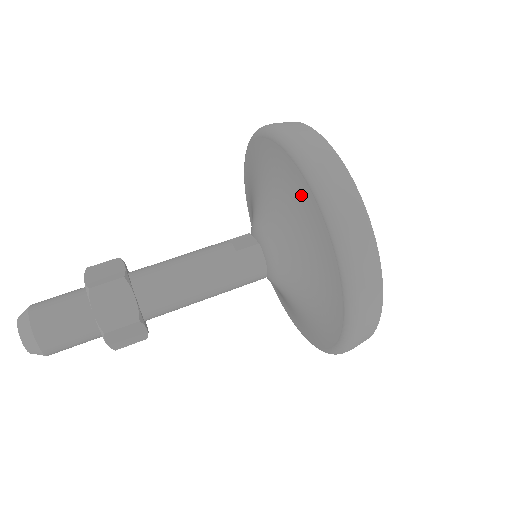
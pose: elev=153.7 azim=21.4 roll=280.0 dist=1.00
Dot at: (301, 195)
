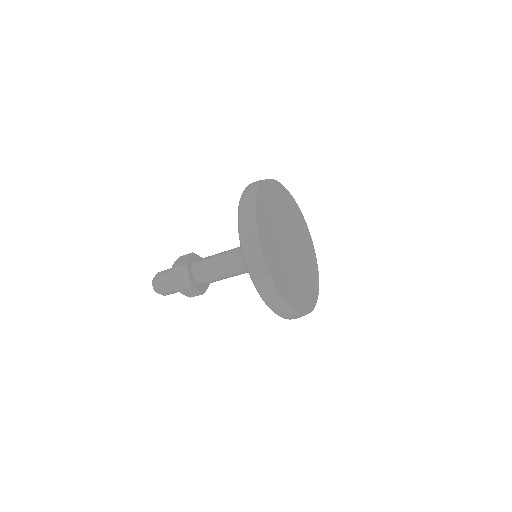
Dot at: occluded
